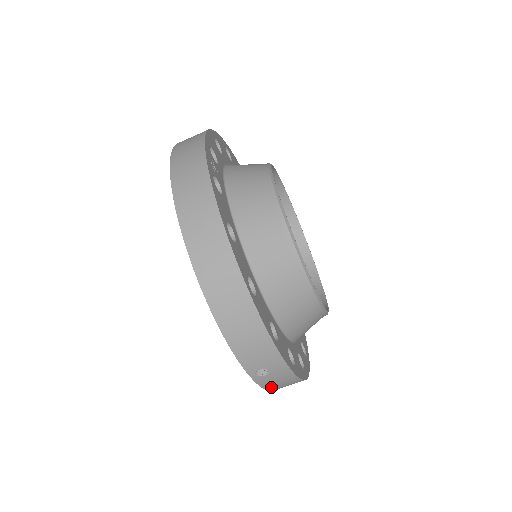
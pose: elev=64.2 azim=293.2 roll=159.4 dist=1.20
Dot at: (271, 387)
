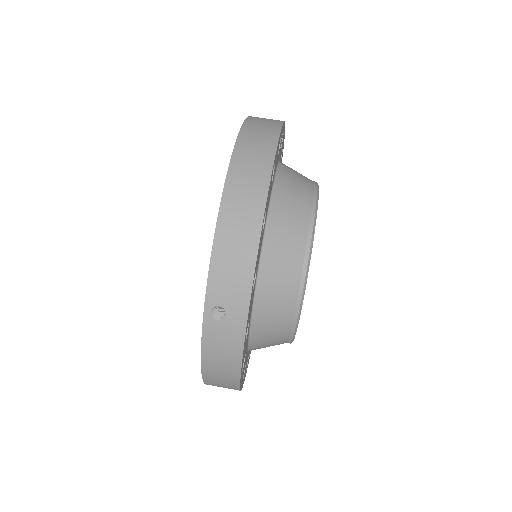
Dot at: (209, 350)
